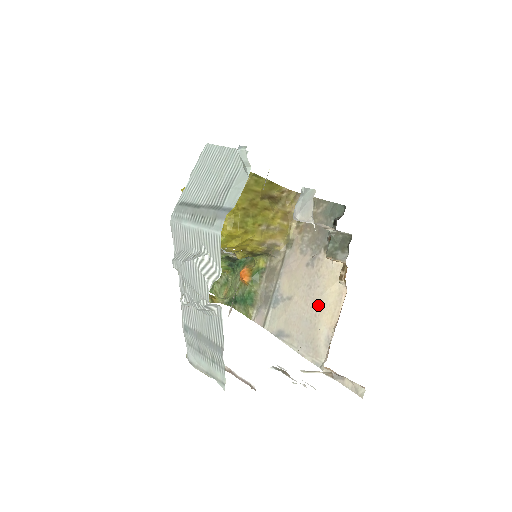
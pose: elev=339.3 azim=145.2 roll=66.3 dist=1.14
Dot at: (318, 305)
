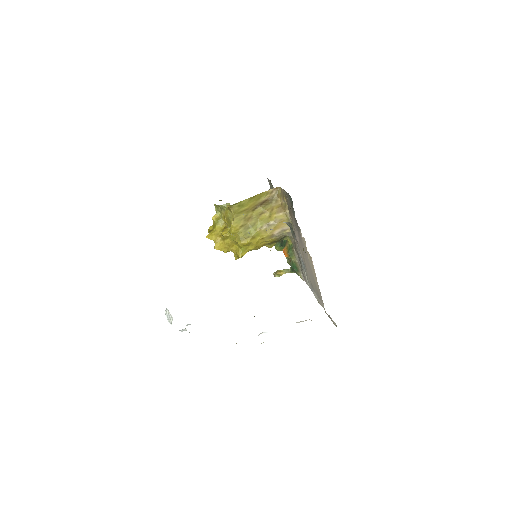
Dot at: (310, 268)
